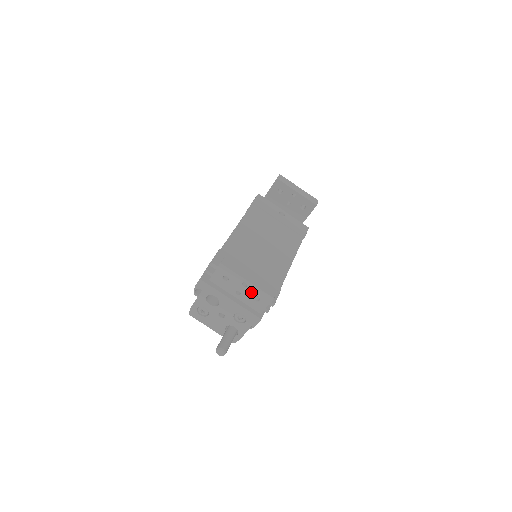
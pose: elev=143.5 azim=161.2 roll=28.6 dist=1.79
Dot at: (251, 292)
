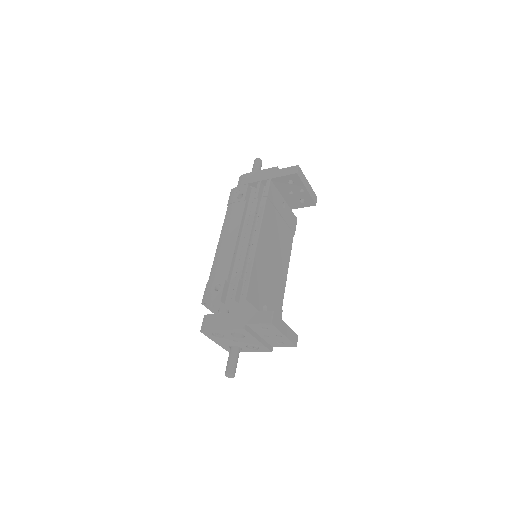
Dot at: (280, 339)
